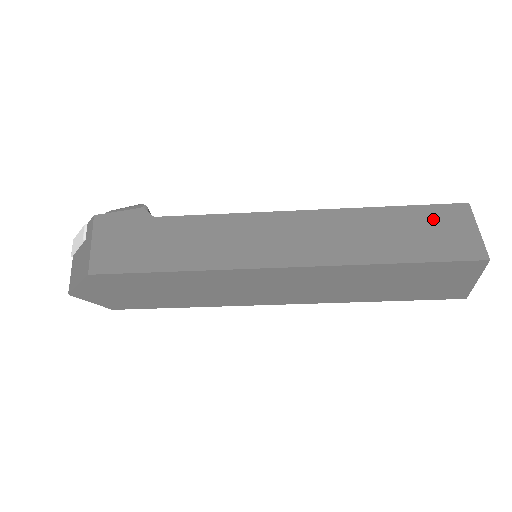
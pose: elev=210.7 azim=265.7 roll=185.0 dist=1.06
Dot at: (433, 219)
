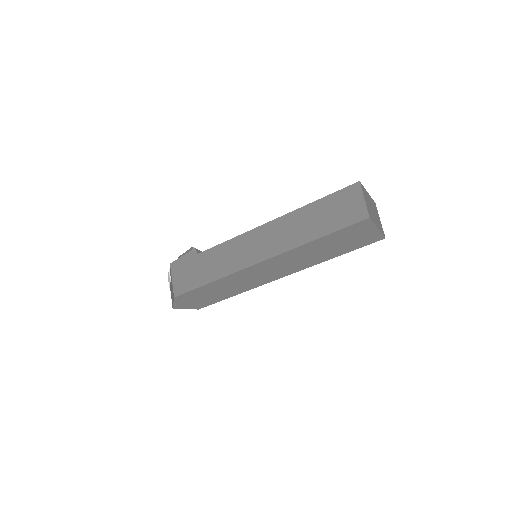
Dot at: (338, 201)
